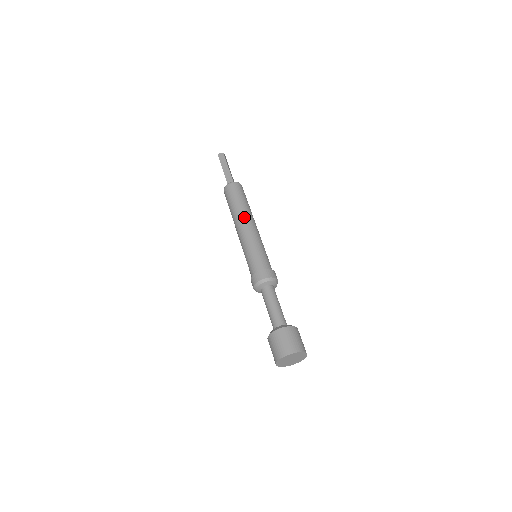
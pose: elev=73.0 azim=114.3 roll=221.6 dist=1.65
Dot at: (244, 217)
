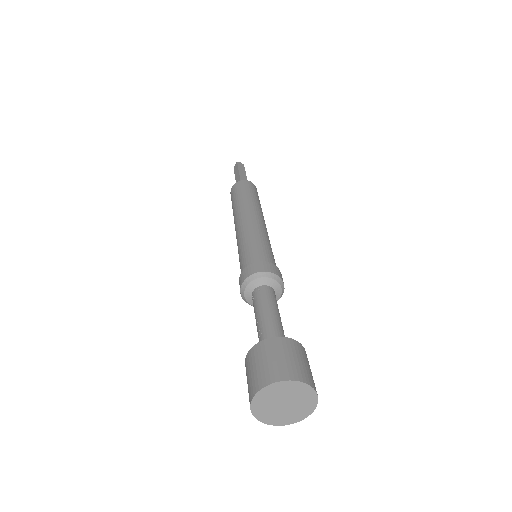
Dot at: (260, 212)
